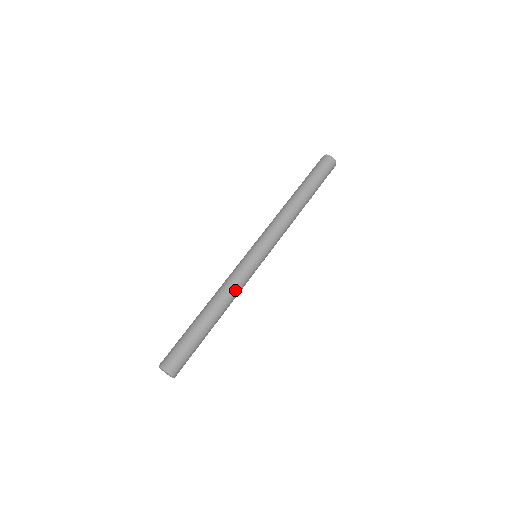
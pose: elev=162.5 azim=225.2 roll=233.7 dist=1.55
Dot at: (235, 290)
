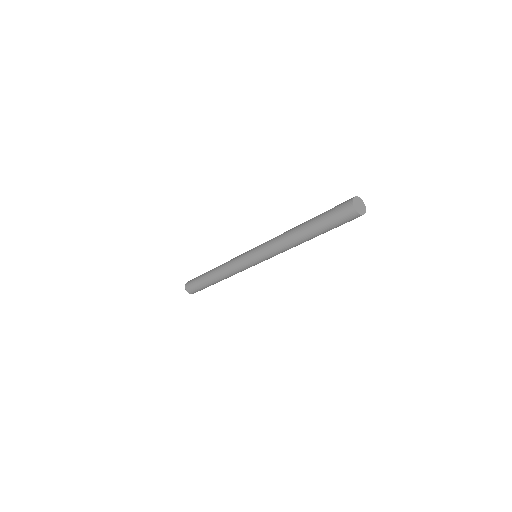
Dot at: (230, 272)
